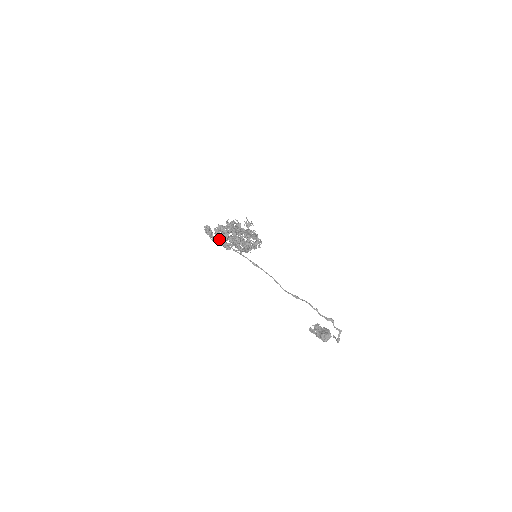
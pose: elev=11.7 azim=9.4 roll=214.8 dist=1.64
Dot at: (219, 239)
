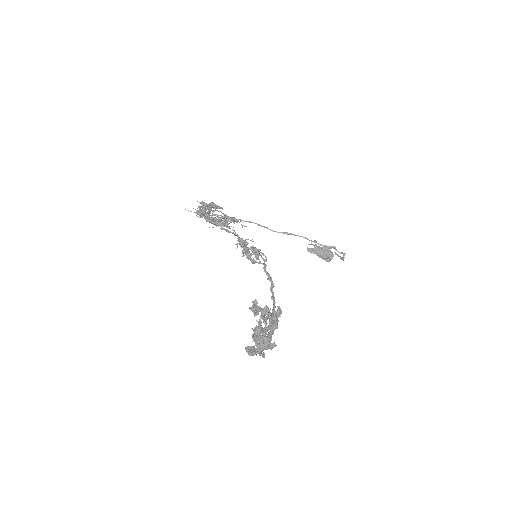
Dot at: (263, 348)
